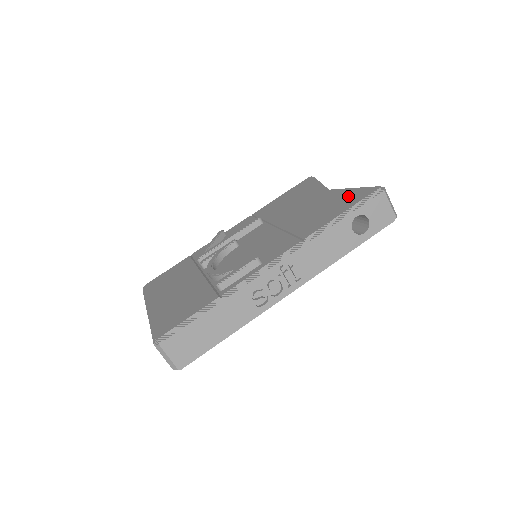
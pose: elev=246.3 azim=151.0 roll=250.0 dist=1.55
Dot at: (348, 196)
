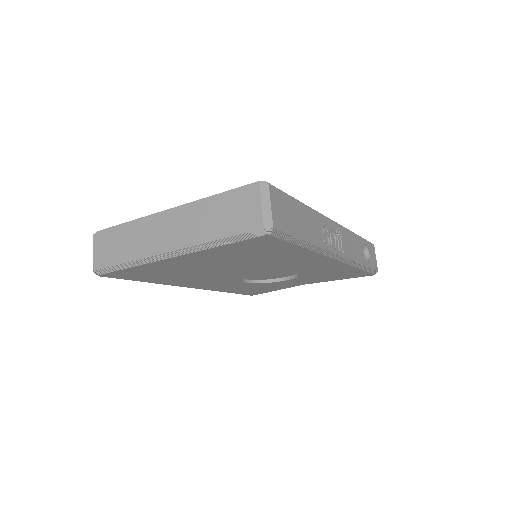
Dot at: occluded
